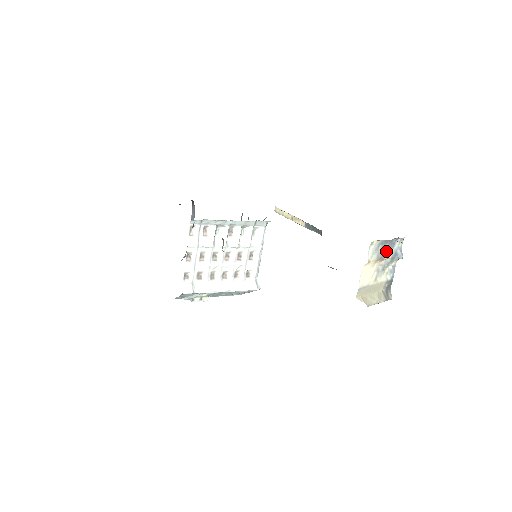
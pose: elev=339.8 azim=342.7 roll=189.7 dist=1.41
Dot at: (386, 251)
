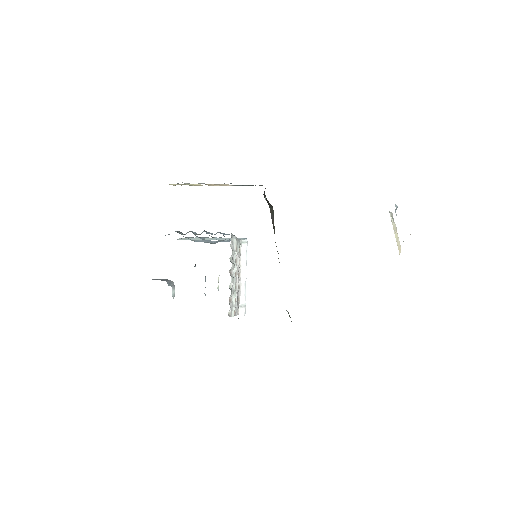
Dot at: occluded
